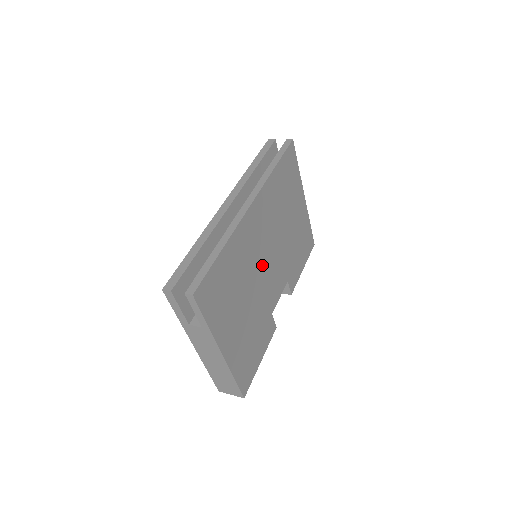
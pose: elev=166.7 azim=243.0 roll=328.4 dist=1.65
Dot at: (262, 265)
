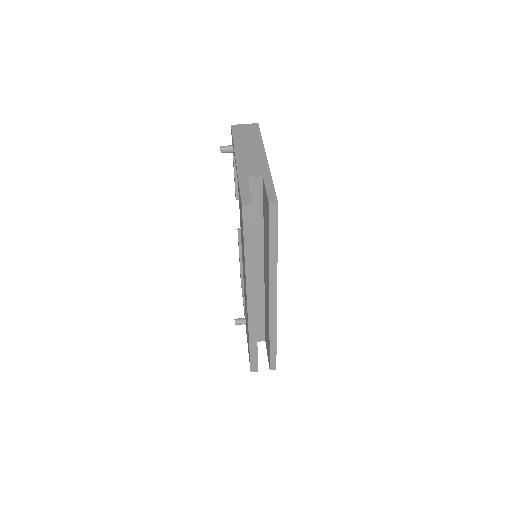
Dot at: occluded
